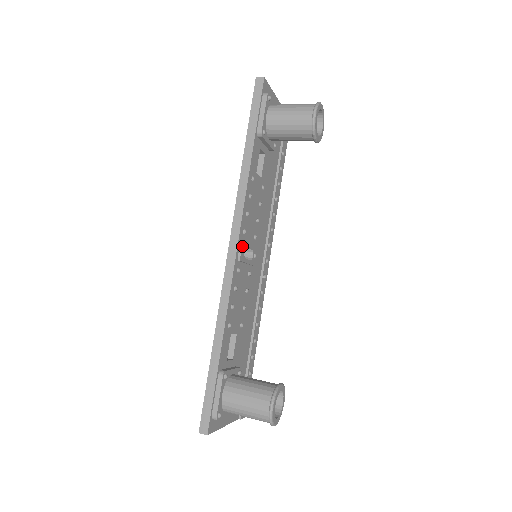
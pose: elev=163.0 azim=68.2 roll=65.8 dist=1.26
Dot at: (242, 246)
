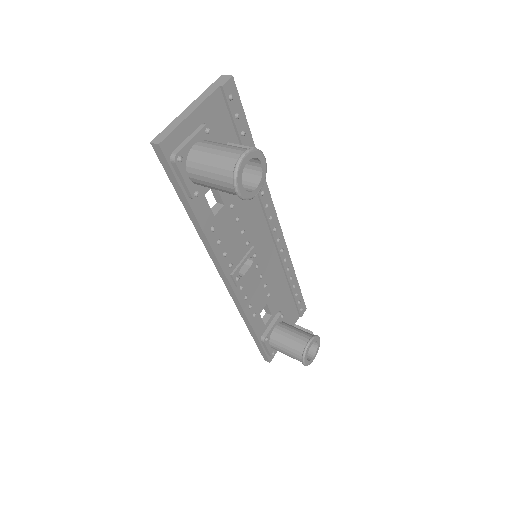
Dot at: (234, 278)
